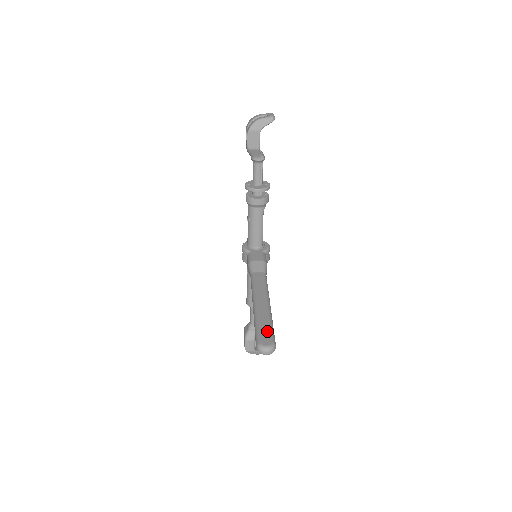
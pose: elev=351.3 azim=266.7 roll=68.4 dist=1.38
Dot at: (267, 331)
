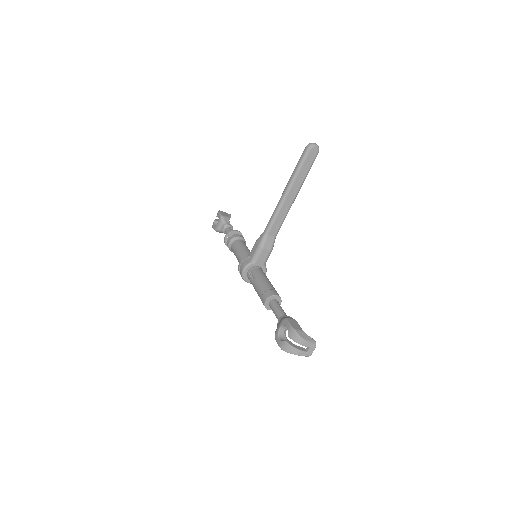
Dot at: occluded
